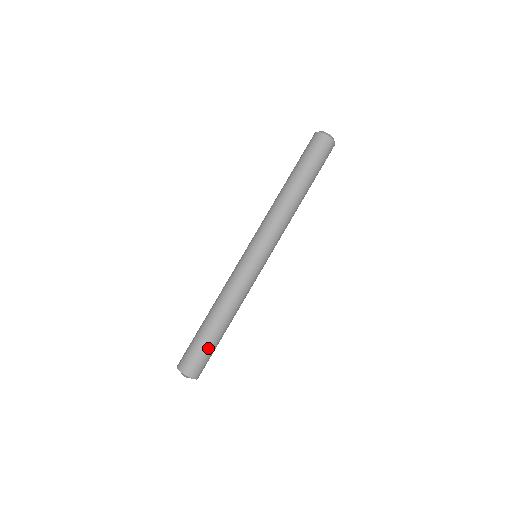
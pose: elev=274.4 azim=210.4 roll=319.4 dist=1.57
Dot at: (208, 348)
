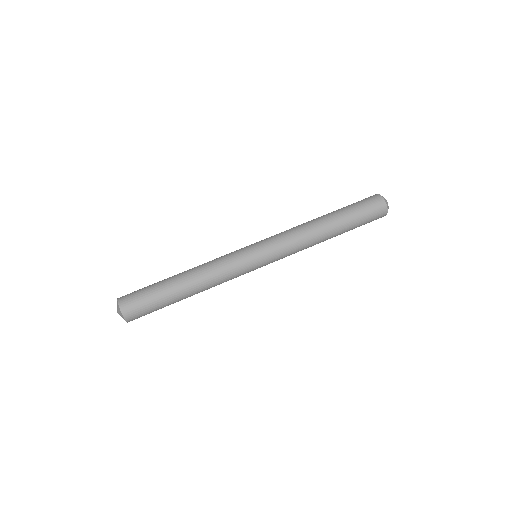
Dot at: (157, 299)
